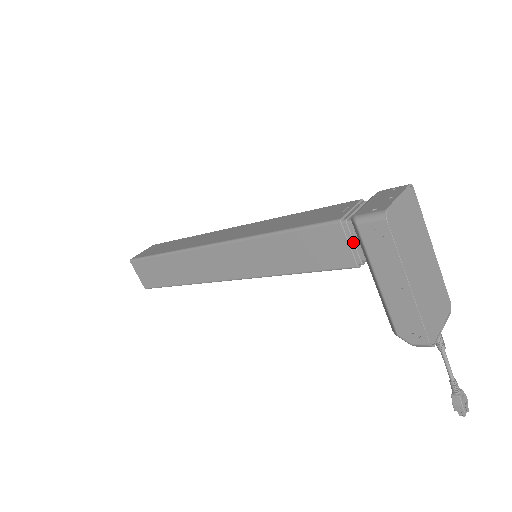
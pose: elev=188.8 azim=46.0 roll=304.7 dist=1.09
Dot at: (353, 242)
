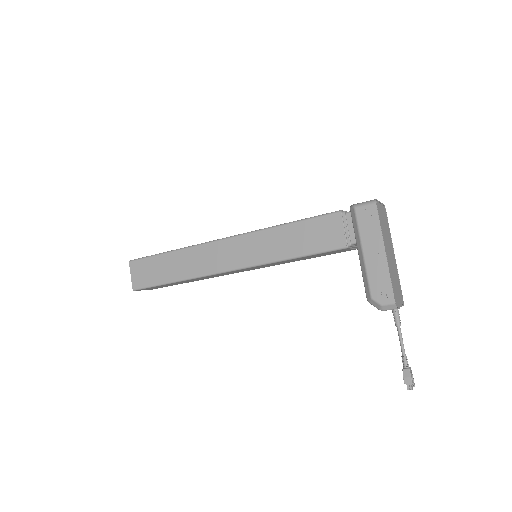
Dot at: (347, 227)
